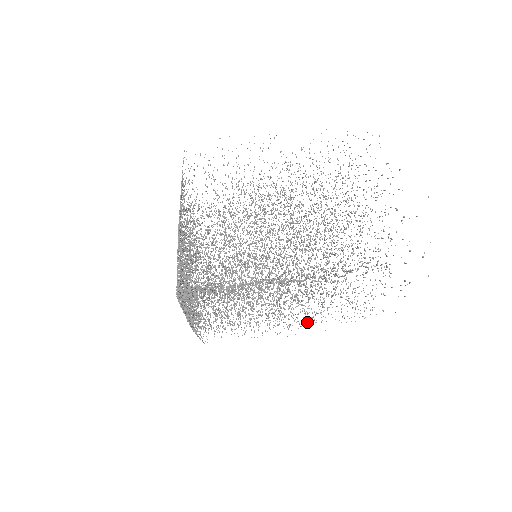
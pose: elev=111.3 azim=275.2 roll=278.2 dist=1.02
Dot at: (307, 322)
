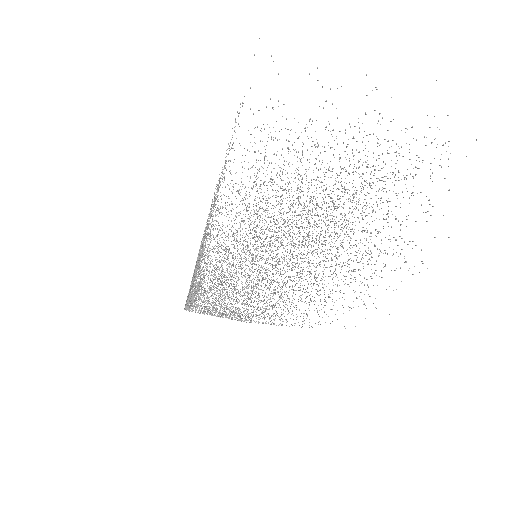
Dot at: occluded
